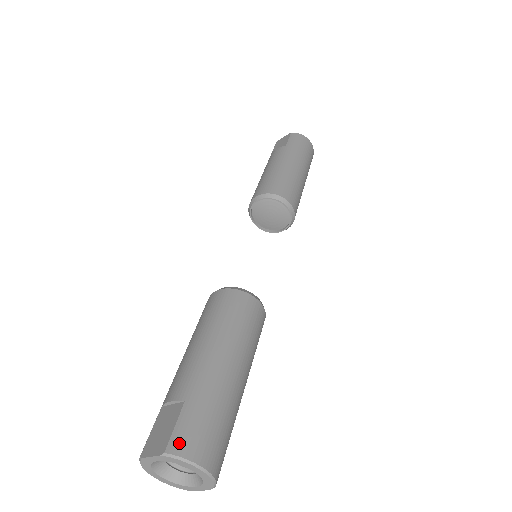
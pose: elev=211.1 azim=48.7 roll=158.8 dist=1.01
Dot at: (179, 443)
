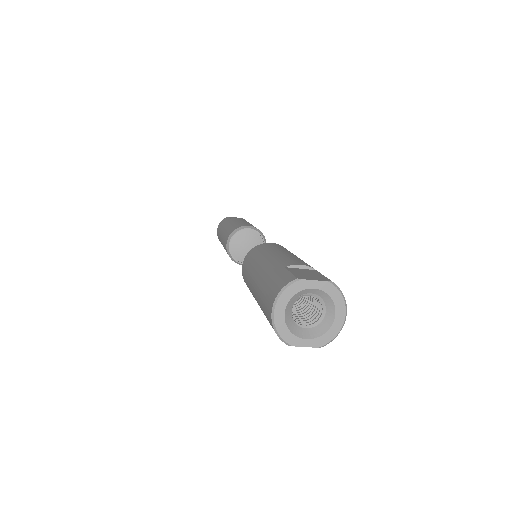
Dot at: occluded
